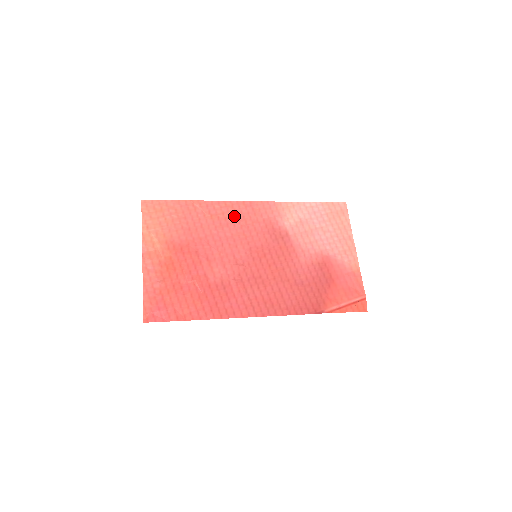
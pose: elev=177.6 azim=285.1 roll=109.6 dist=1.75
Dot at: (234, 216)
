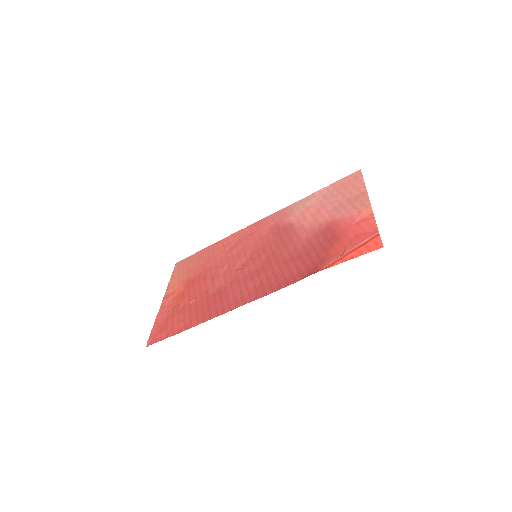
Dot at: (243, 237)
